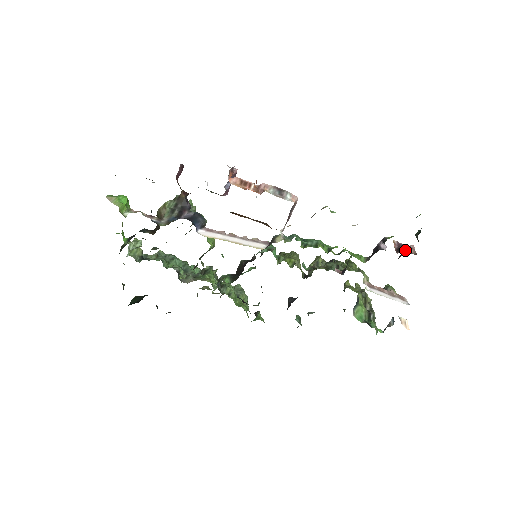
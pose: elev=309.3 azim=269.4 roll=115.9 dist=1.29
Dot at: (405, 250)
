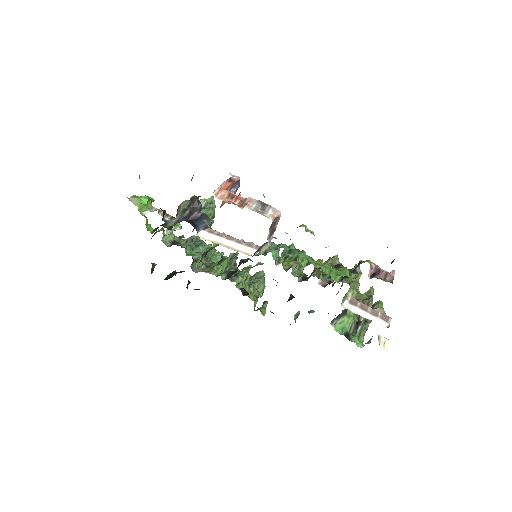
Dot at: (380, 276)
